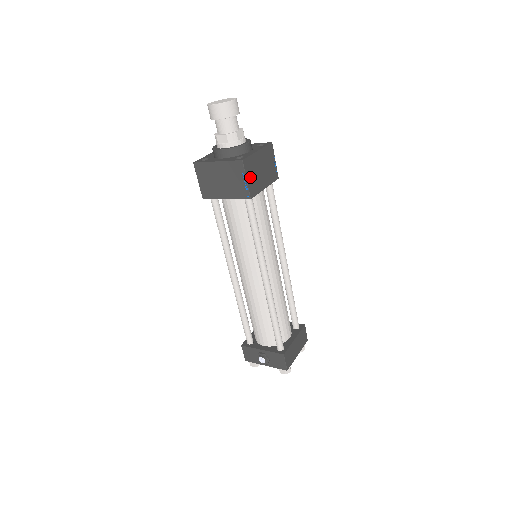
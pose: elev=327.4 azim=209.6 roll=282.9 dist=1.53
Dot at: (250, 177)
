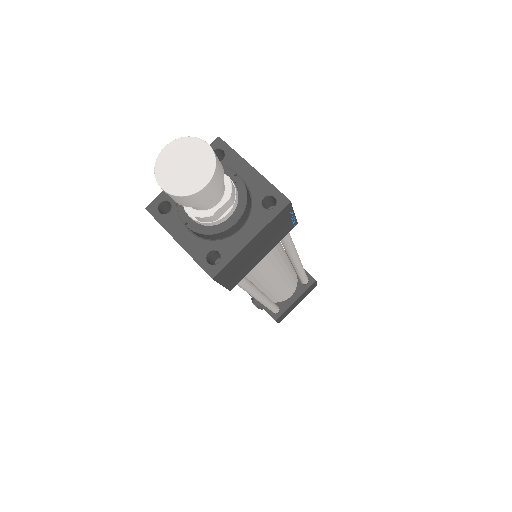
Dot at: (230, 276)
